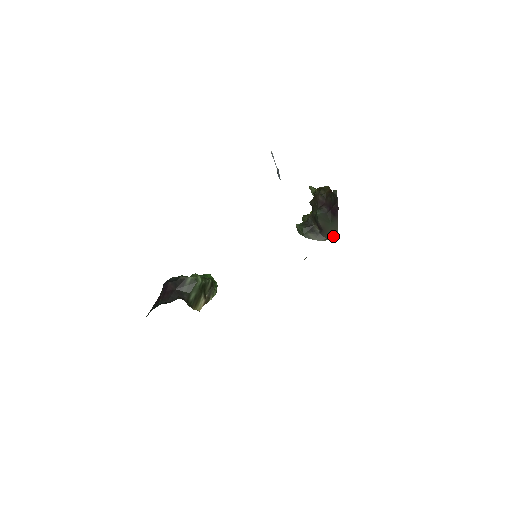
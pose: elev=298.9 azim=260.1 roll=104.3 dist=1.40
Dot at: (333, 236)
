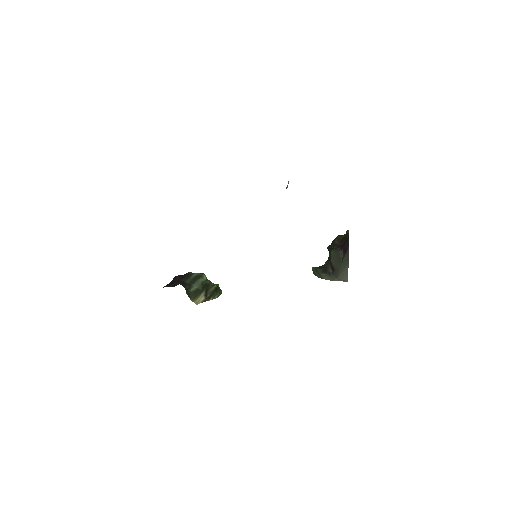
Dot at: (344, 277)
